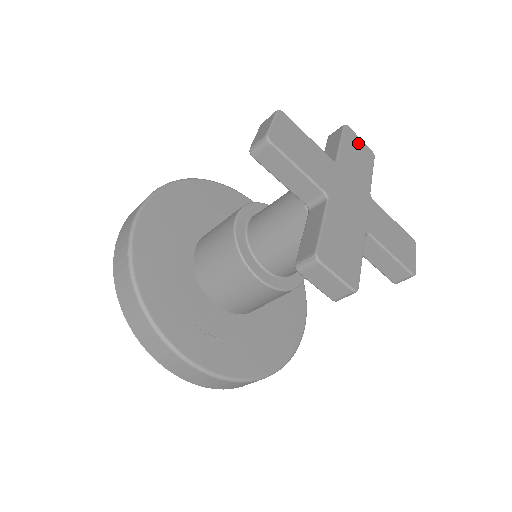
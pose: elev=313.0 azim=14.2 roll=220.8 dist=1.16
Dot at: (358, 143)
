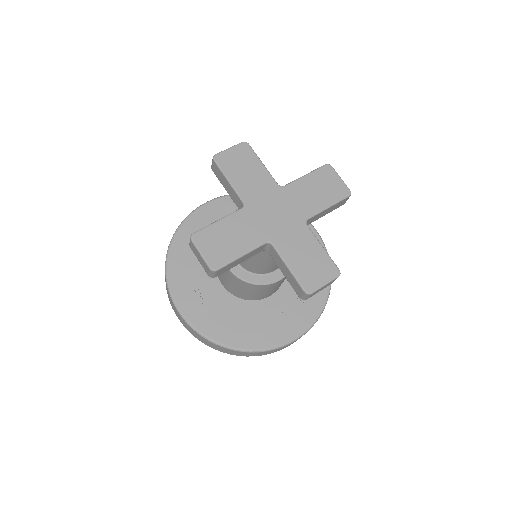
Dot at: (332, 180)
